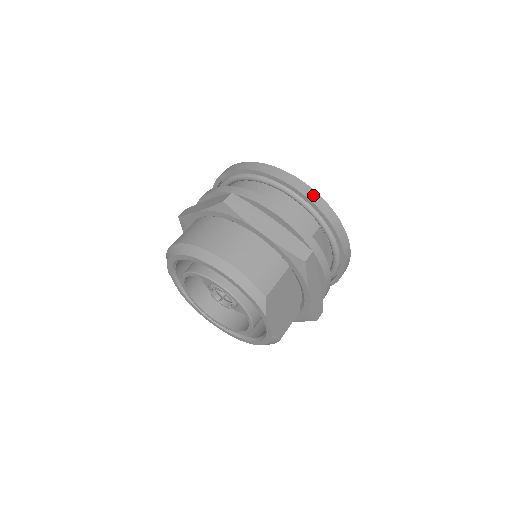
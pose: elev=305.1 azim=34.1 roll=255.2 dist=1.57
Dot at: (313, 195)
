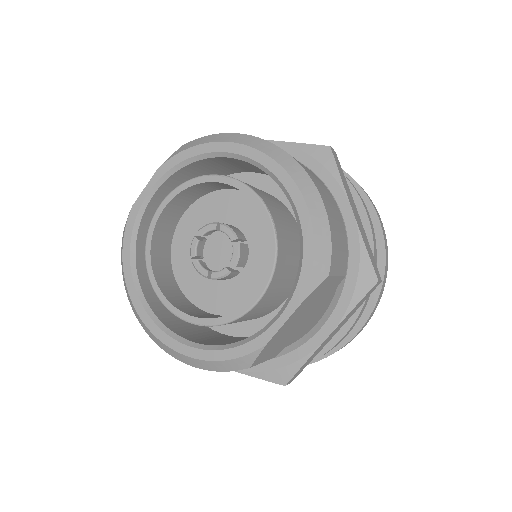
Dot at: (385, 238)
